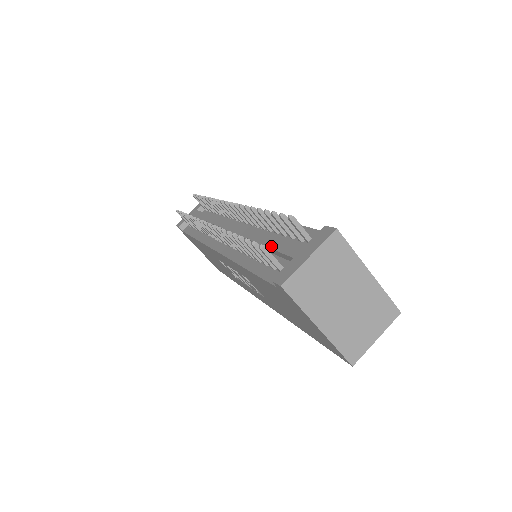
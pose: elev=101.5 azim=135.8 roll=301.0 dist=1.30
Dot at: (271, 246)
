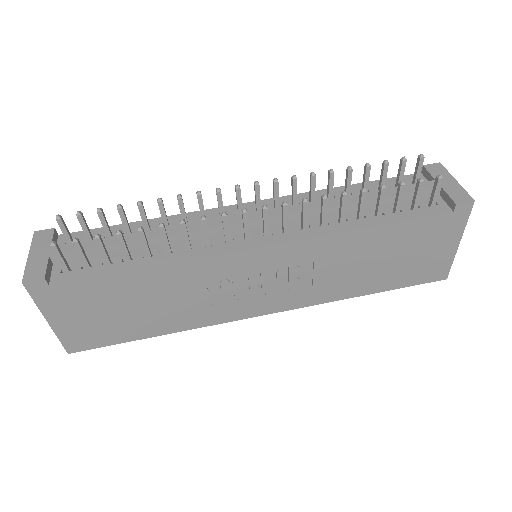
Dot at: (391, 194)
